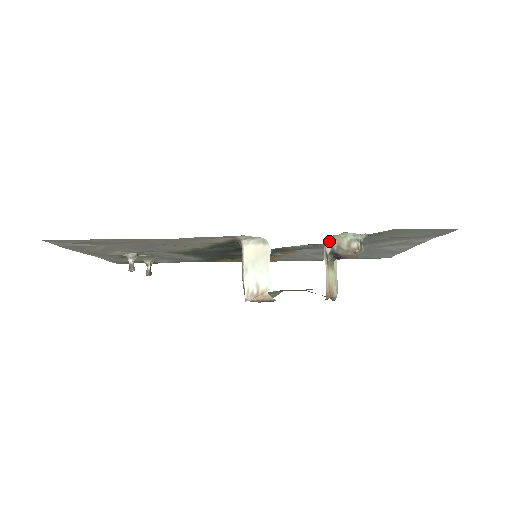
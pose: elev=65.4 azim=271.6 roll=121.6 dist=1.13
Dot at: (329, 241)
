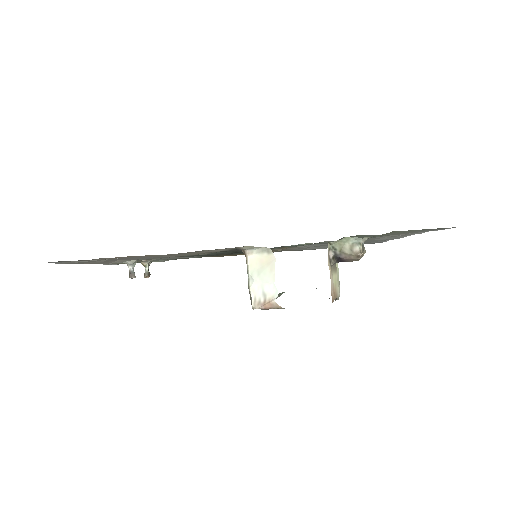
Dot at: (332, 246)
